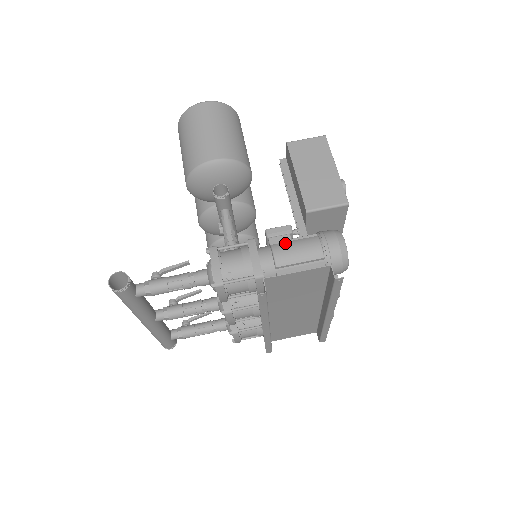
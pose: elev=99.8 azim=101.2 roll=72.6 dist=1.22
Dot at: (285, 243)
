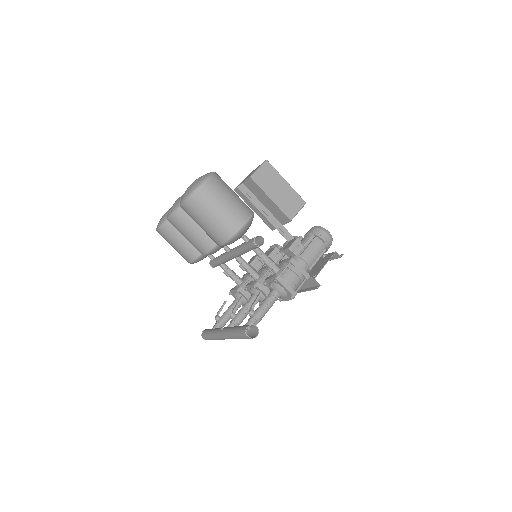
Dot at: (306, 251)
